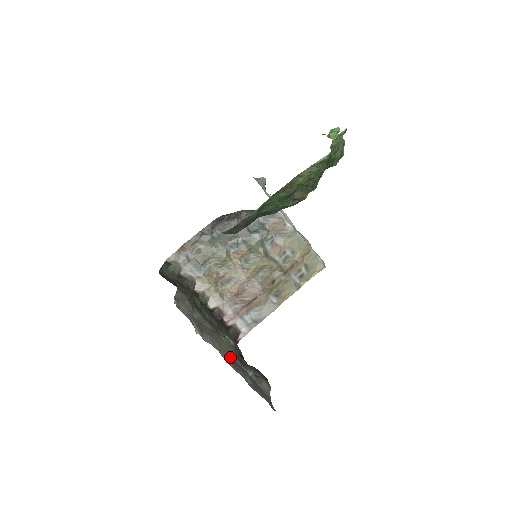
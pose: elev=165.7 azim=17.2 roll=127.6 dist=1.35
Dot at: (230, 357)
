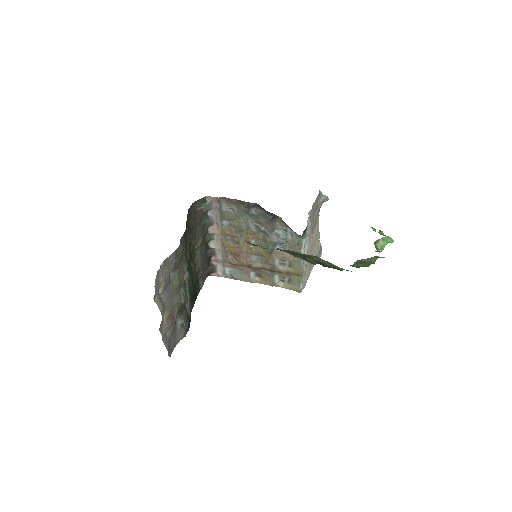
Dot at: (172, 311)
